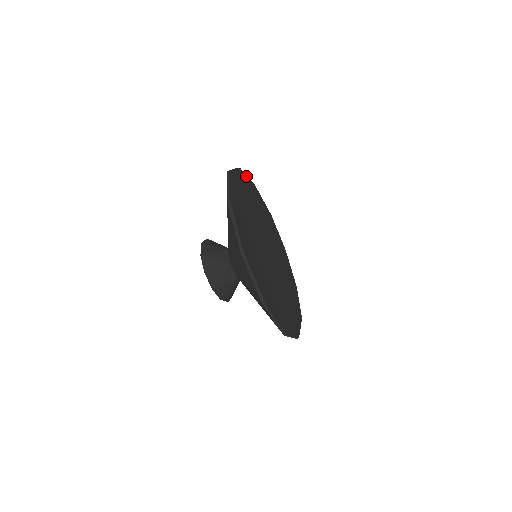
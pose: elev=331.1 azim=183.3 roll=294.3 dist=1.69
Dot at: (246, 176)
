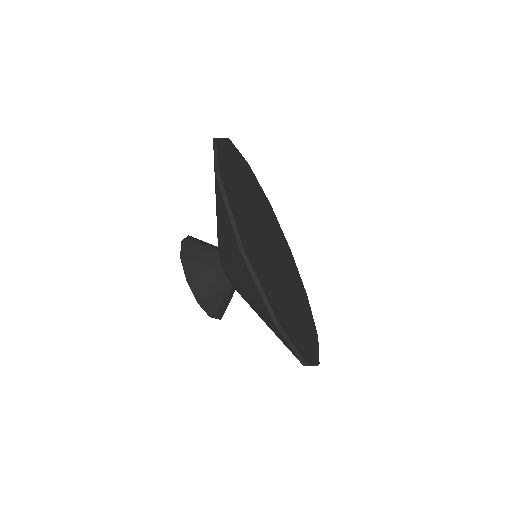
Dot at: (219, 162)
